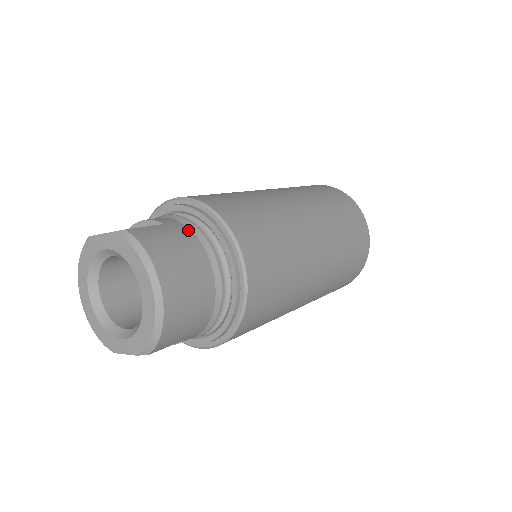
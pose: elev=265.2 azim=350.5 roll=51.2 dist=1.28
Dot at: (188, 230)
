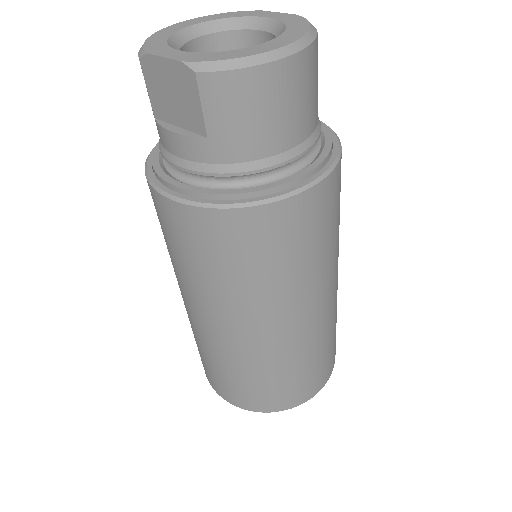
Dot at: occluded
